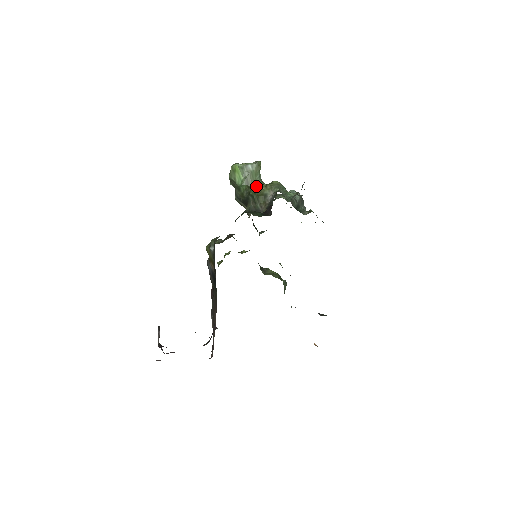
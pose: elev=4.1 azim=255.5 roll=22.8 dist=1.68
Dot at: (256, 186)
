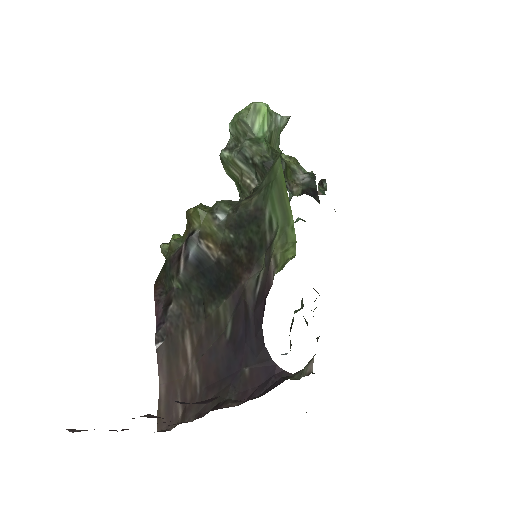
Dot at: occluded
